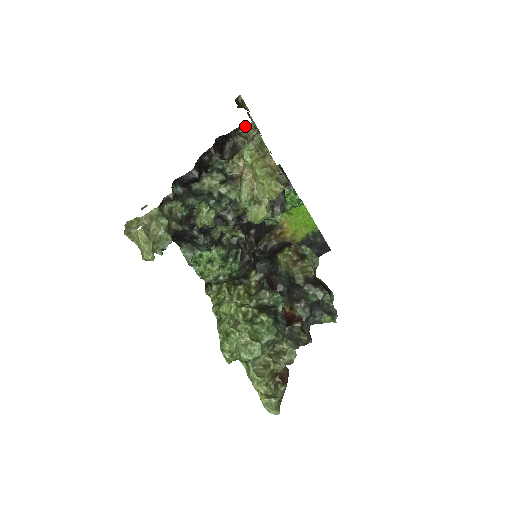
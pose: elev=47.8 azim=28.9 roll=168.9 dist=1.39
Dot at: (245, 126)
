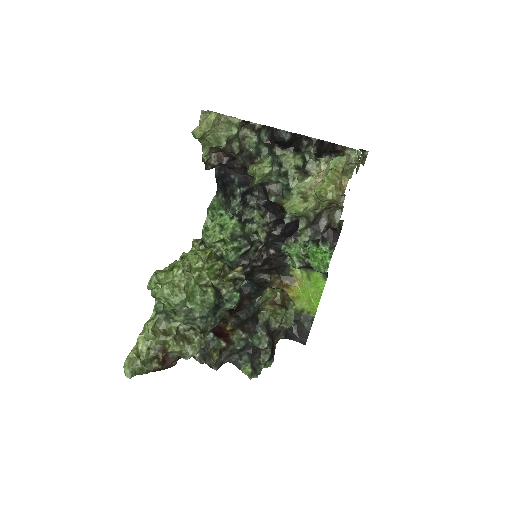
Dot at: (353, 151)
